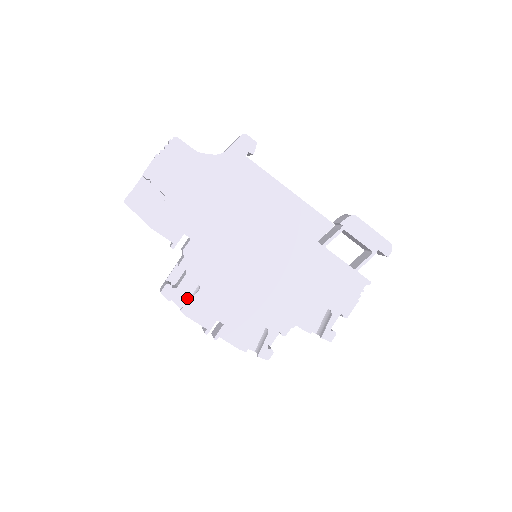
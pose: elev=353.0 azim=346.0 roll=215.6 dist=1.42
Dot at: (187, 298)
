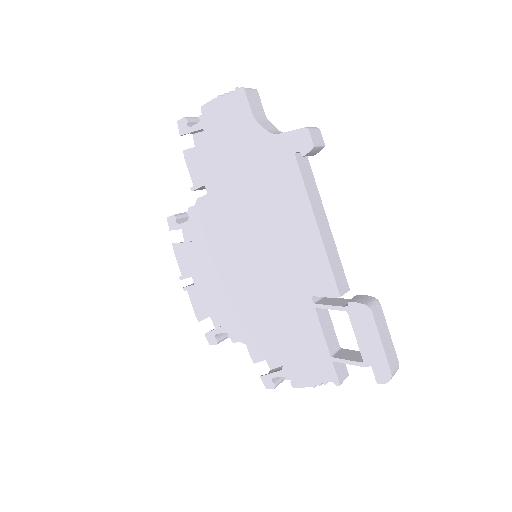
Dot at: occluded
